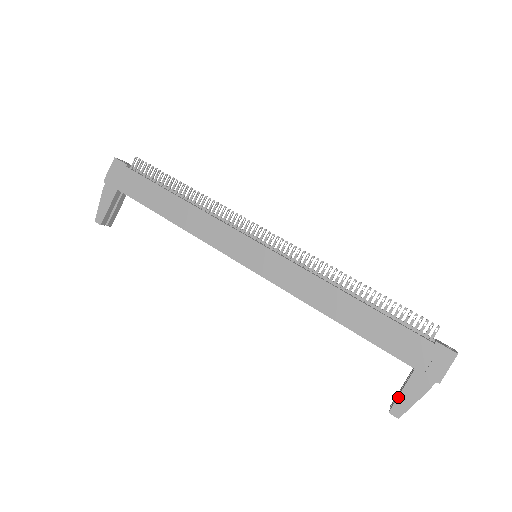
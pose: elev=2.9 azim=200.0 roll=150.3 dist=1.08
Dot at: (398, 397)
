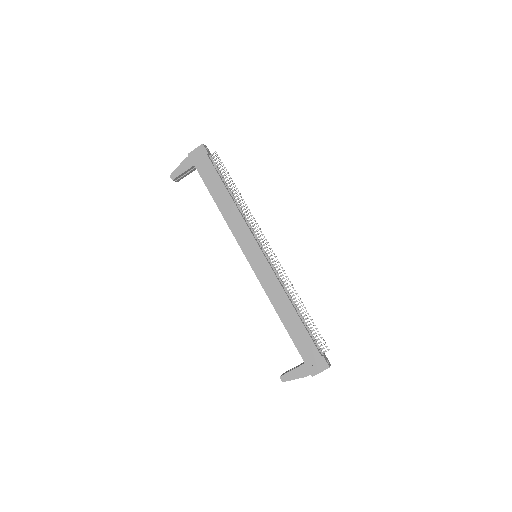
Dot at: (289, 372)
